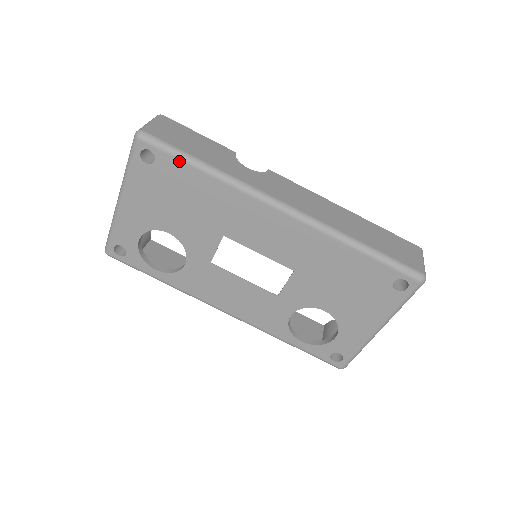
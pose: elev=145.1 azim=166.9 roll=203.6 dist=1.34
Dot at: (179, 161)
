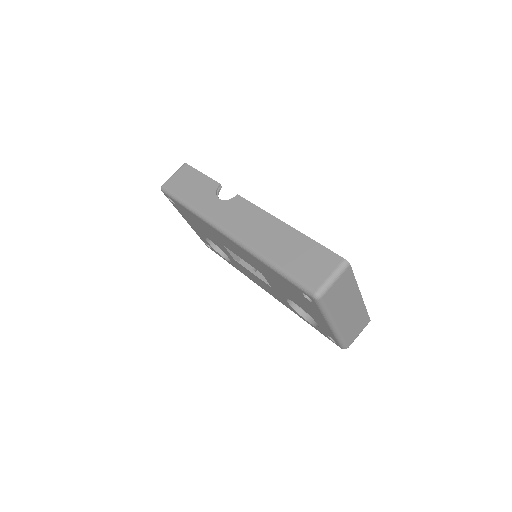
Dot at: (179, 203)
